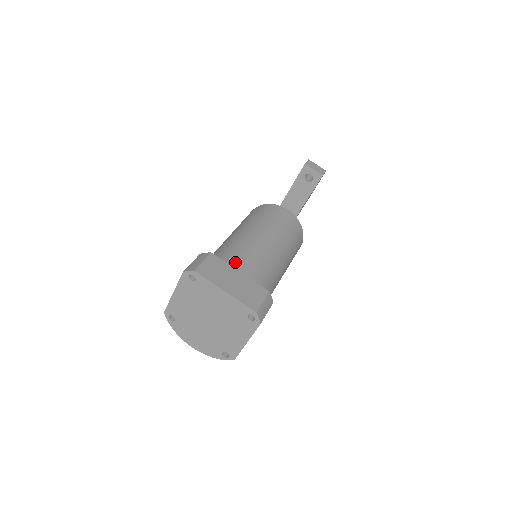
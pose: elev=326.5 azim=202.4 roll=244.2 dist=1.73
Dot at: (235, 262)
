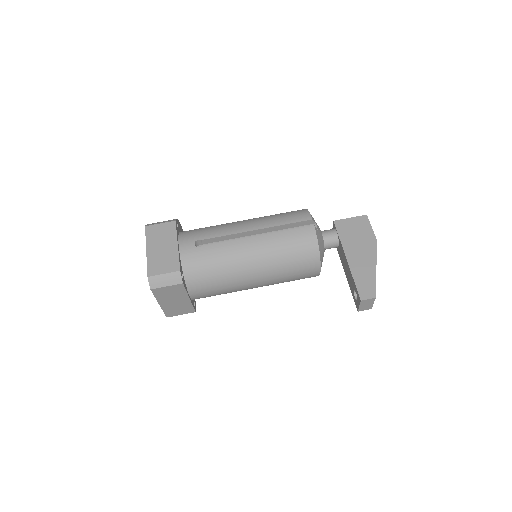
Dot at: (199, 288)
